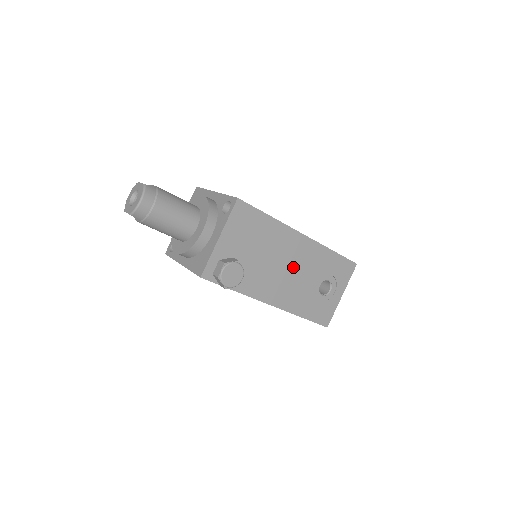
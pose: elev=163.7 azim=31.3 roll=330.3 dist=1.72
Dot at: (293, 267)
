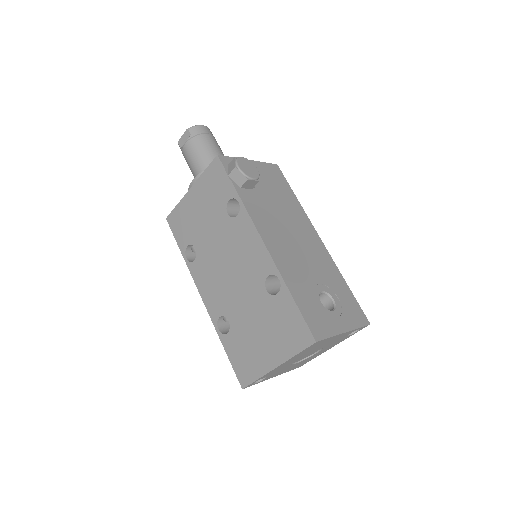
Dot at: (300, 244)
